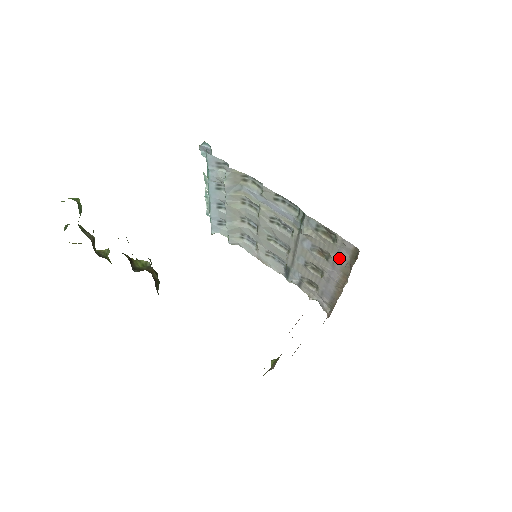
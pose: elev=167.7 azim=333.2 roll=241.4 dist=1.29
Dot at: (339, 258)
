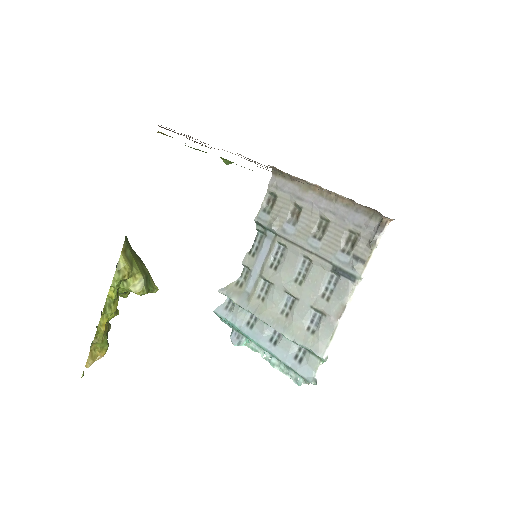
Dot at: (292, 193)
